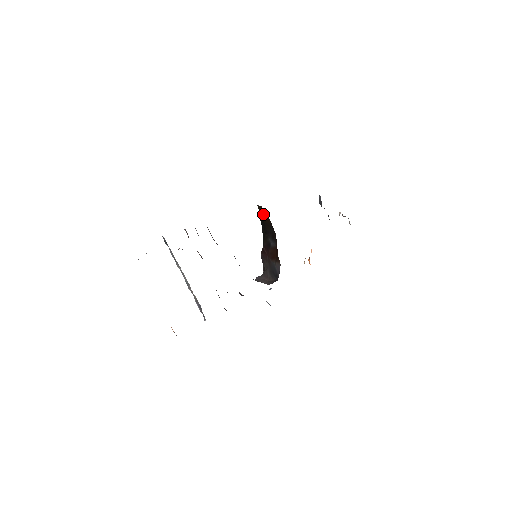
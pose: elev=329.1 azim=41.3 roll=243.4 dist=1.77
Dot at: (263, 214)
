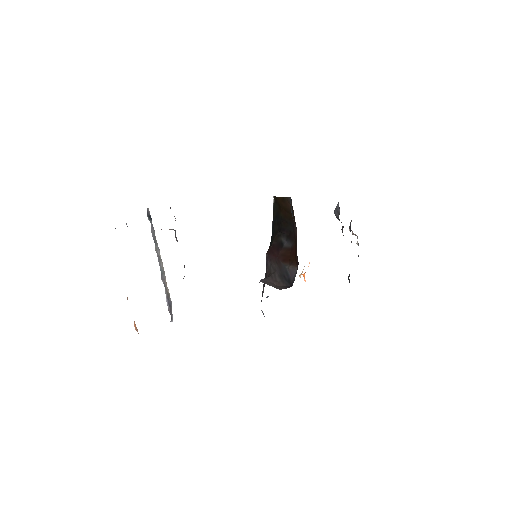
Dot at: (284, 207)
